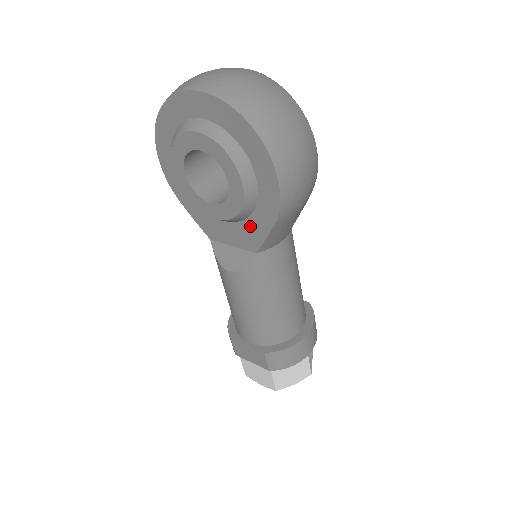
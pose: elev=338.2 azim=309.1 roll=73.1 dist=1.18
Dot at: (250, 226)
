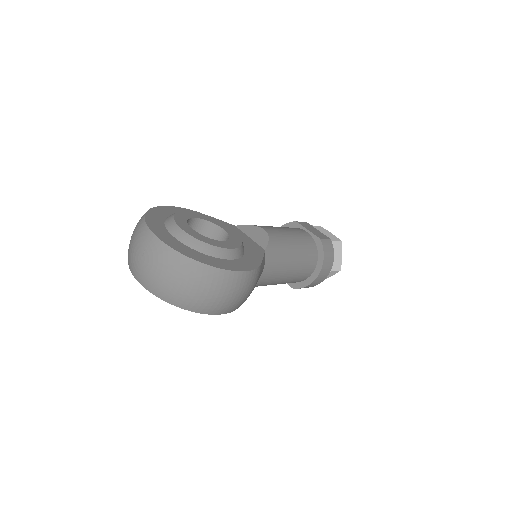
Dot at: occluded
